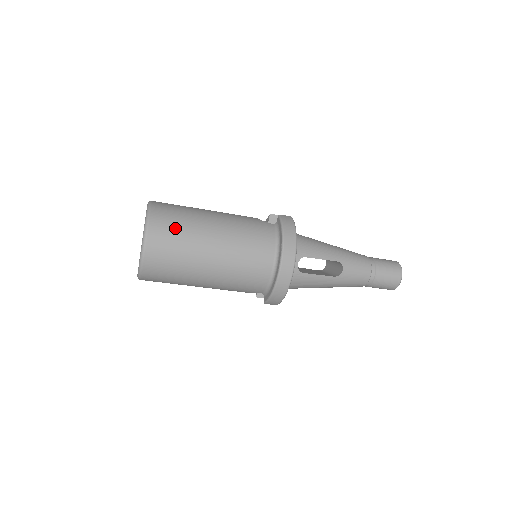
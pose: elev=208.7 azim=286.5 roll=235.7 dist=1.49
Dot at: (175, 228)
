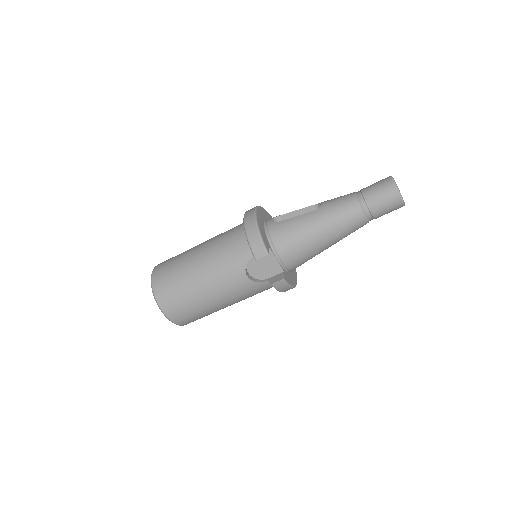
Dot at: occluded
